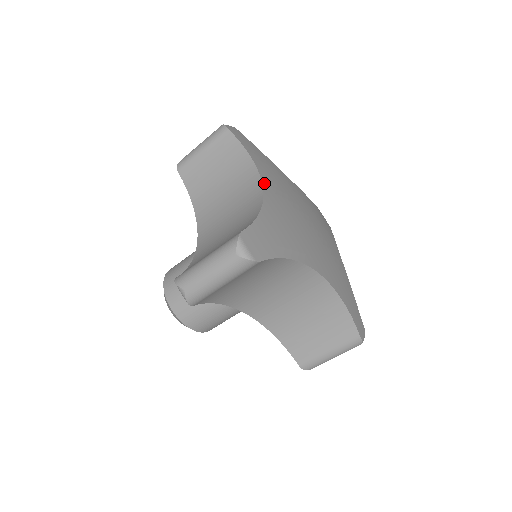
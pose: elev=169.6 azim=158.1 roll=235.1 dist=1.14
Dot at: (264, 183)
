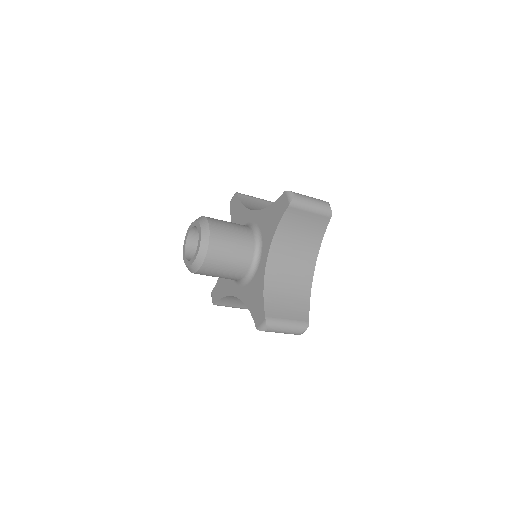
Dot at: occluded
